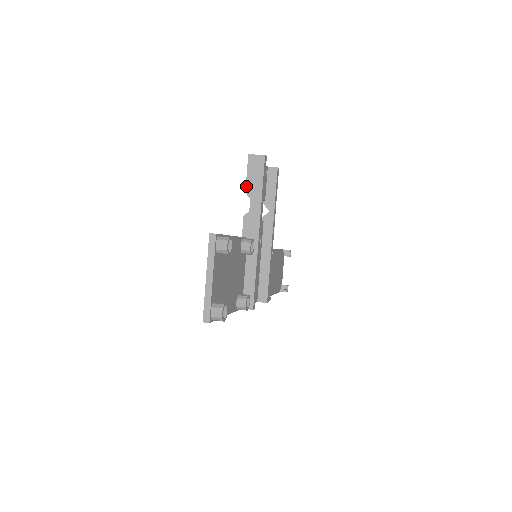
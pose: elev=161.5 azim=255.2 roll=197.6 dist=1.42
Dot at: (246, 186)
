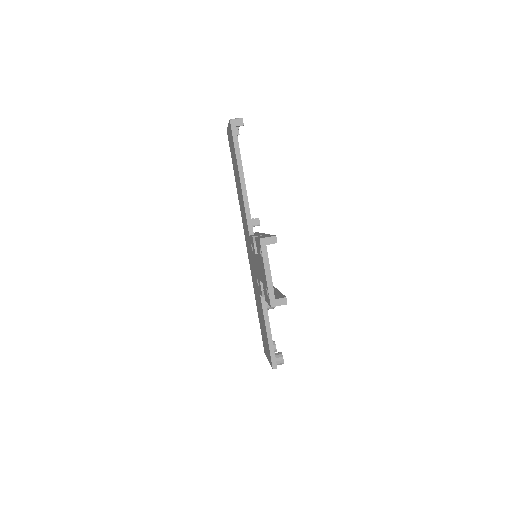
Dot at: occluded
